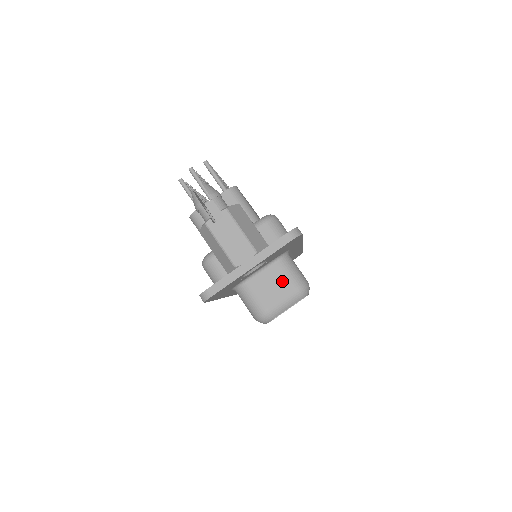
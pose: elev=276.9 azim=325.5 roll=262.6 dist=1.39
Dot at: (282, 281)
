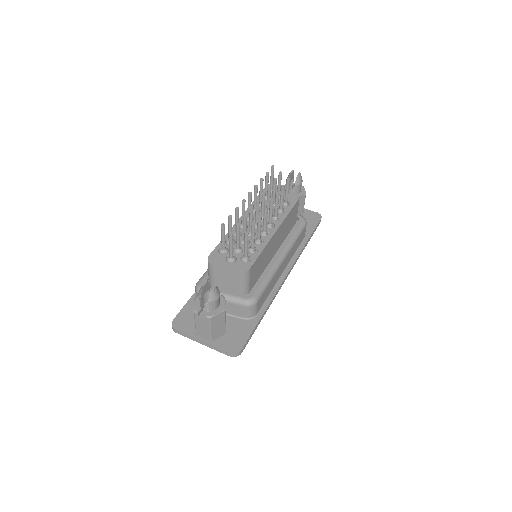
Dot at: occluded
